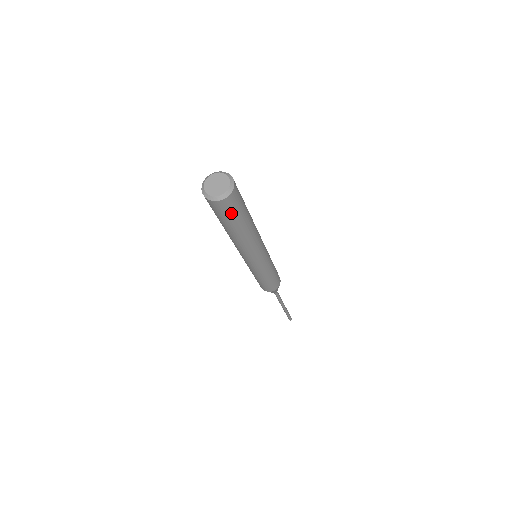
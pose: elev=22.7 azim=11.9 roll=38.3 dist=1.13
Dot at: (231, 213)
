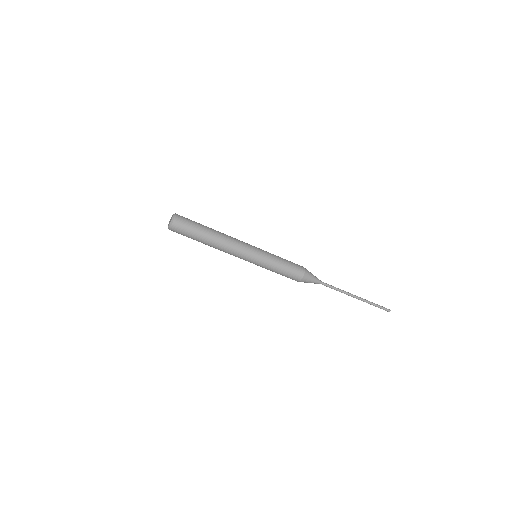
Dot at: (188, 226)
